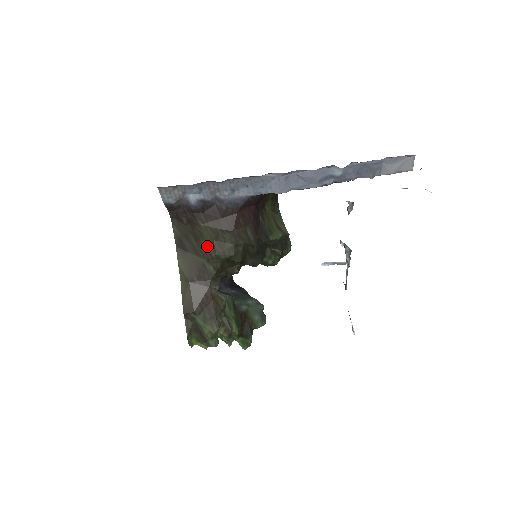
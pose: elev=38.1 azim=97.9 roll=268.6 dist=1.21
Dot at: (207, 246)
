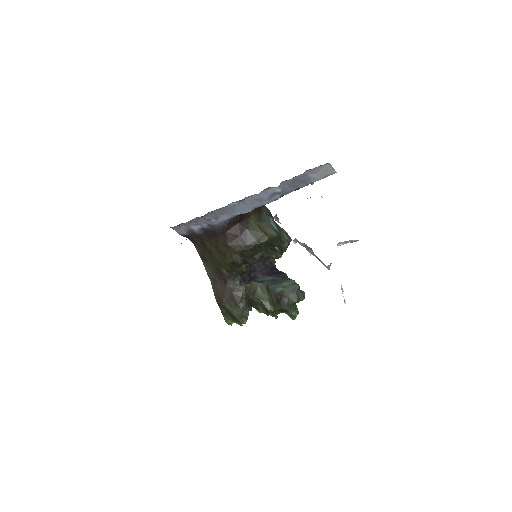
Dot at: (216, 257)
